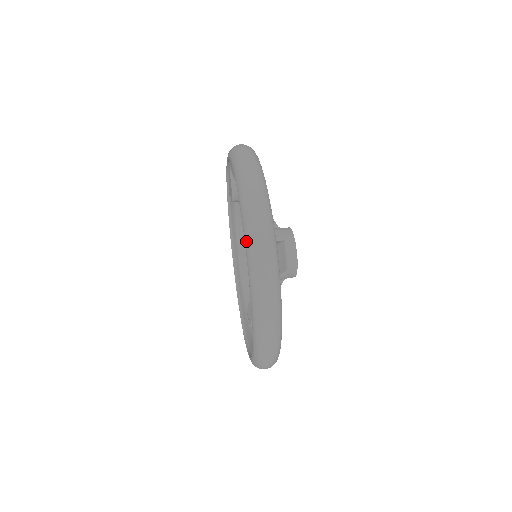
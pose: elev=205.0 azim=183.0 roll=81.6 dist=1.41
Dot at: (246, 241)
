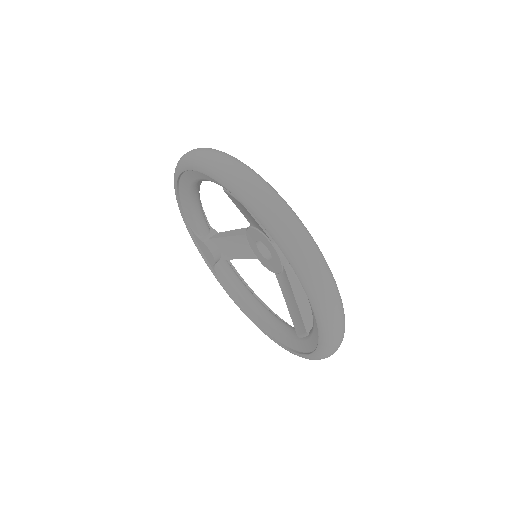
Dot at: (205, 170)
